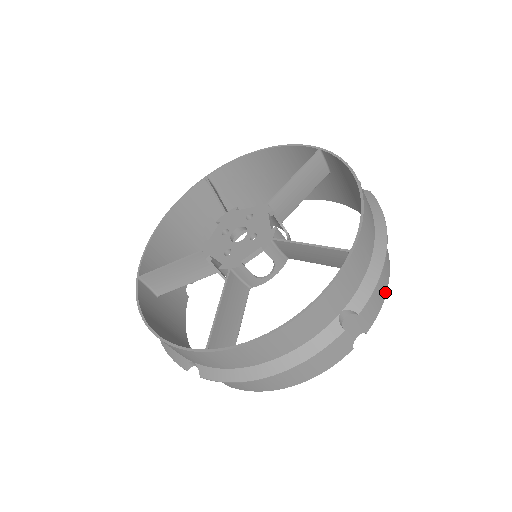
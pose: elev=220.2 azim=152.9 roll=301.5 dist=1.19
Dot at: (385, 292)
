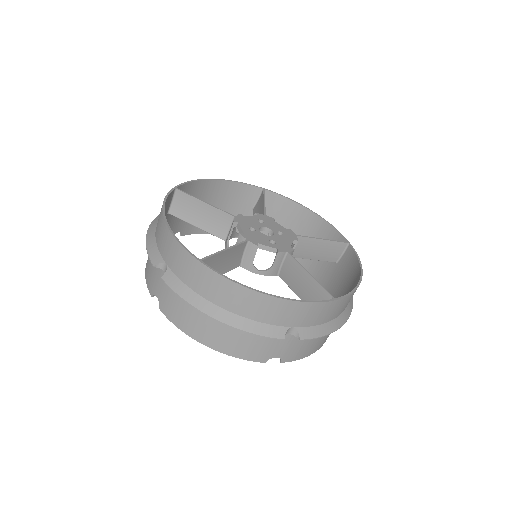
Dot at: occluded
